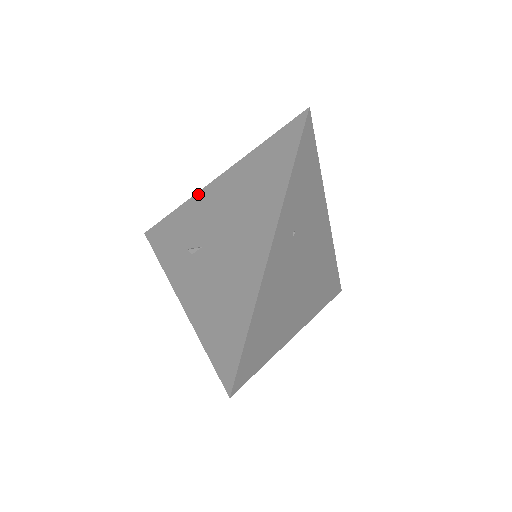
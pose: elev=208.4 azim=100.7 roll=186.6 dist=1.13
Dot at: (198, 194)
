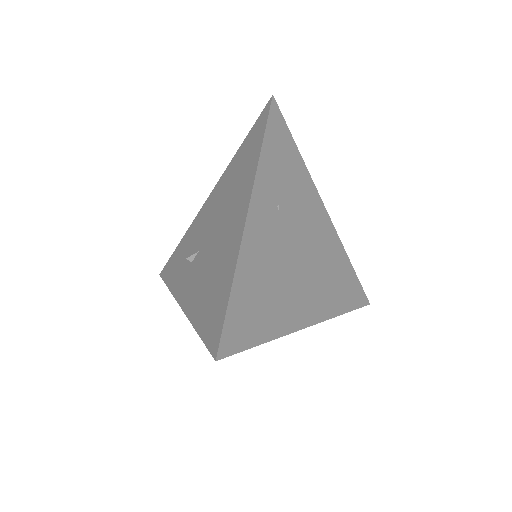
Dot at: (197, 215)
